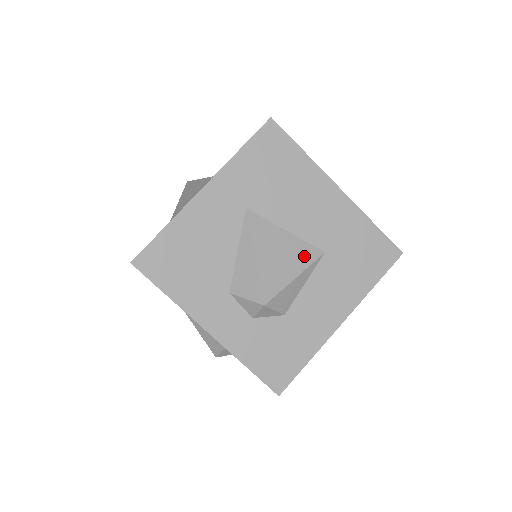
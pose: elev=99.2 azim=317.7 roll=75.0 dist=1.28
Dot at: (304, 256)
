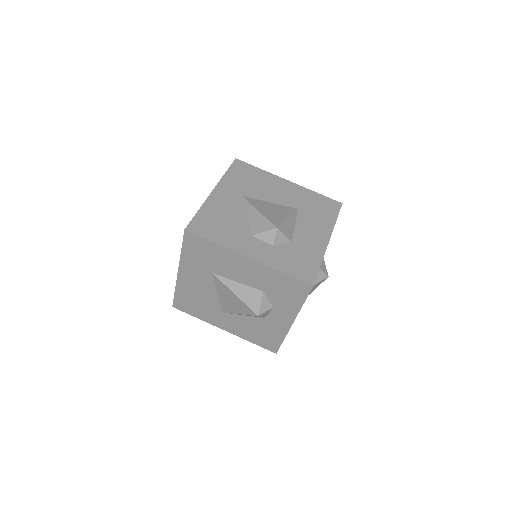
Dot at: (287, 210)
